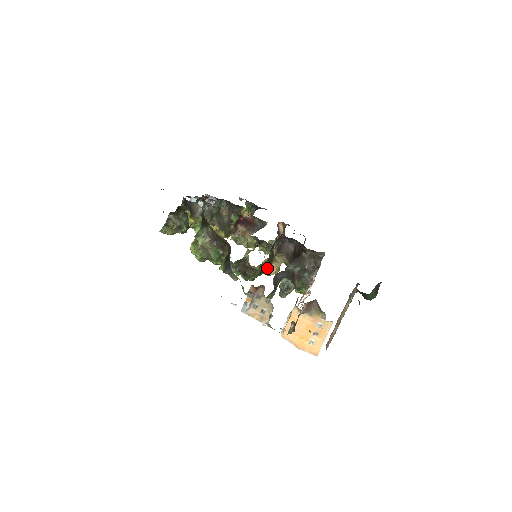
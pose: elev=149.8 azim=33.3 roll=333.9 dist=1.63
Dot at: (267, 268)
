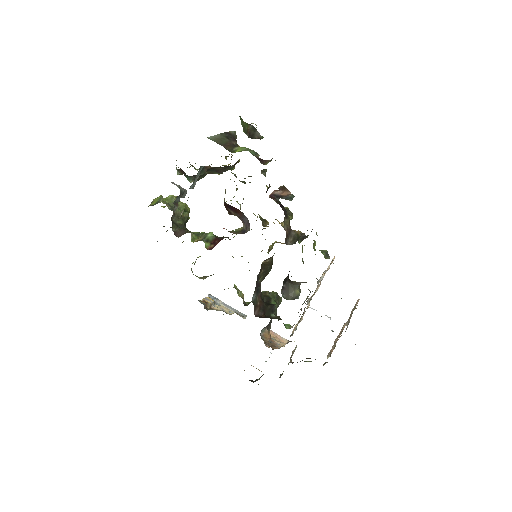
Dot at: occluded
